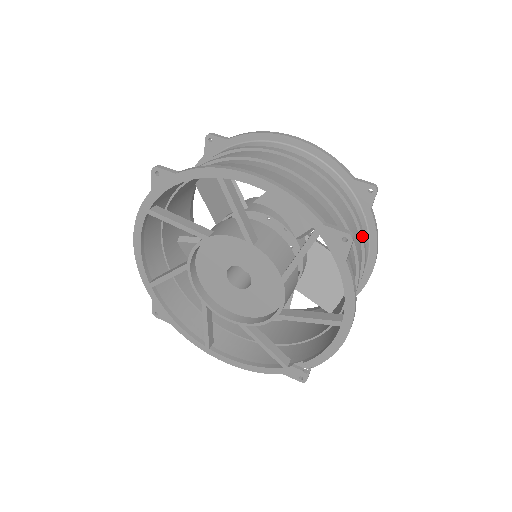
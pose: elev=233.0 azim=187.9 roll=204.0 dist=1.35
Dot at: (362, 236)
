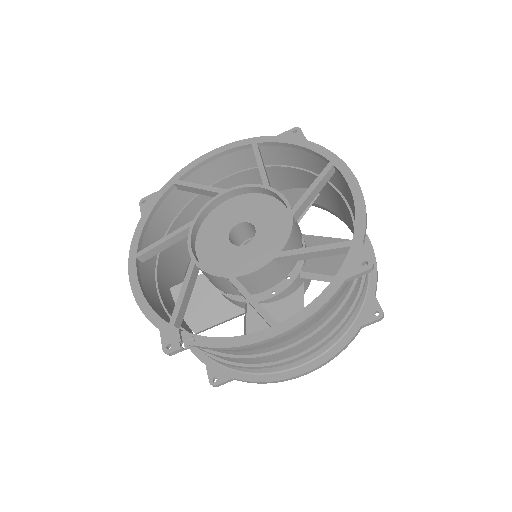
Dot at: (341, 325)
